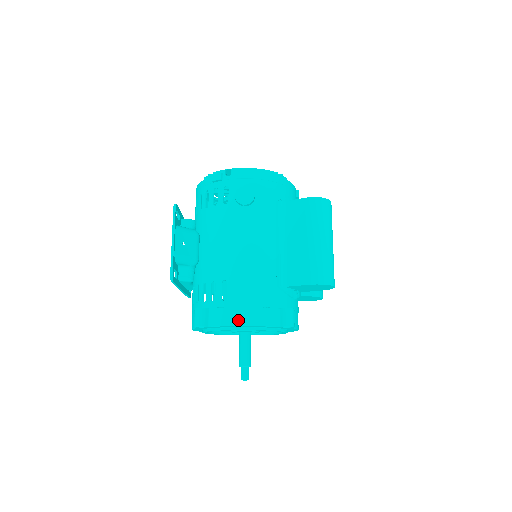
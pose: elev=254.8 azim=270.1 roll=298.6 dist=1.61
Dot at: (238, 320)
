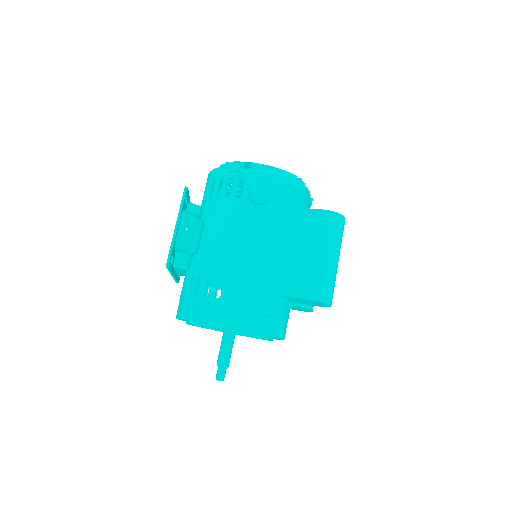
Dot at: (228, 321)
